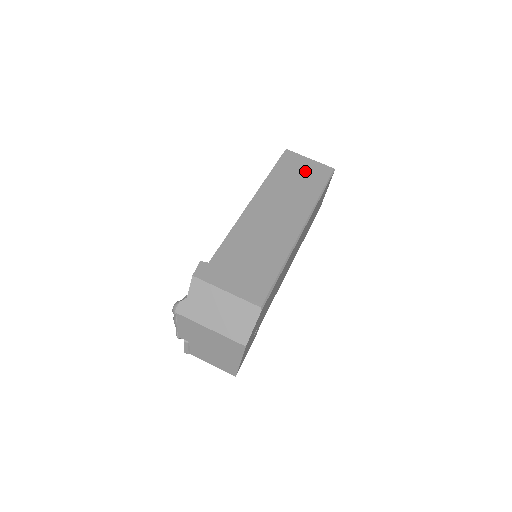
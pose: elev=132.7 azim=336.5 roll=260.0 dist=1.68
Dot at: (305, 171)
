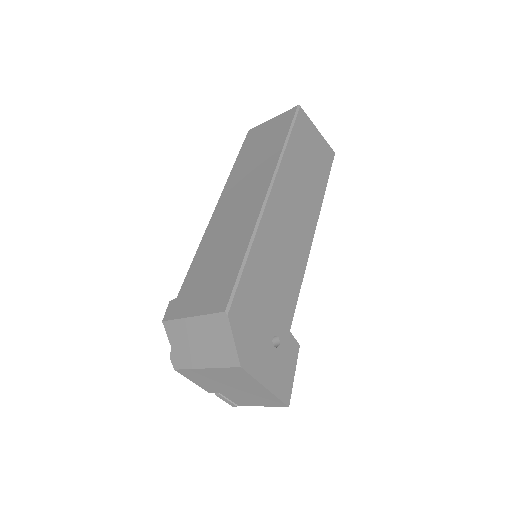
Dot at: (267, 134)
